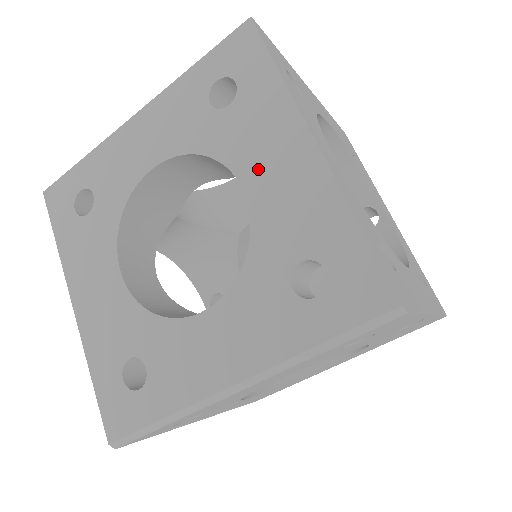
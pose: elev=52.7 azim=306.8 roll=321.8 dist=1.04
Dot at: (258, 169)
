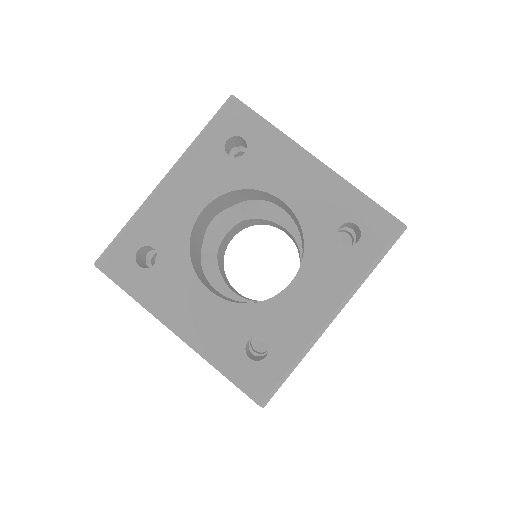
Dot at: (286, 185)
